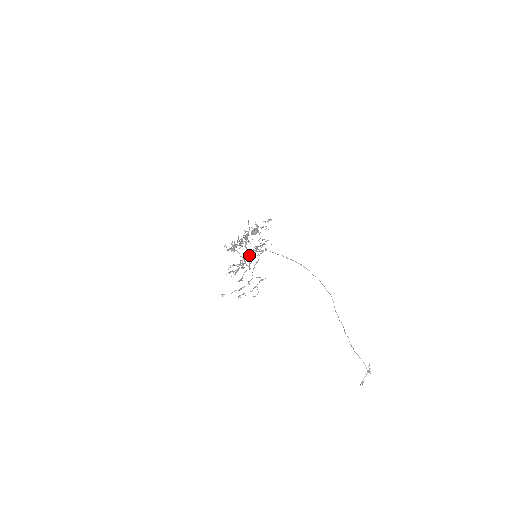
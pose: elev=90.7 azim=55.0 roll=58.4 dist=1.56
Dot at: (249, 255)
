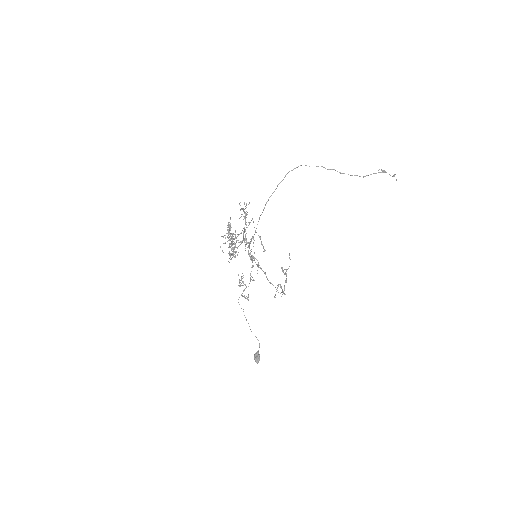
Dot at: (248, 245)
